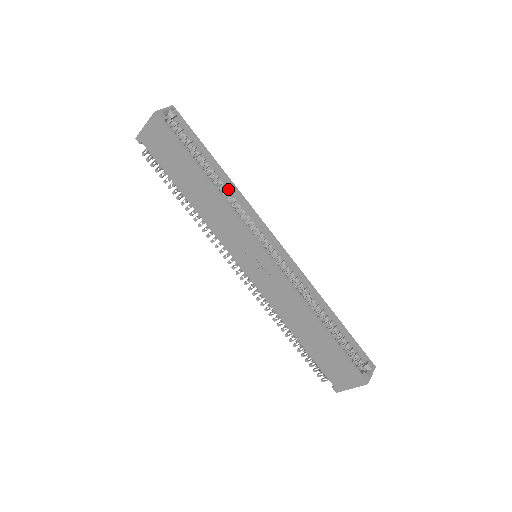
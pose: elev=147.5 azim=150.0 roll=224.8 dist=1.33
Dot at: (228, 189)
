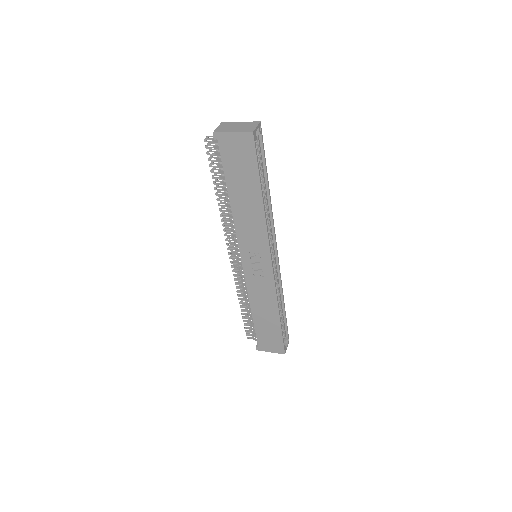
Dot at: (265, 205)
